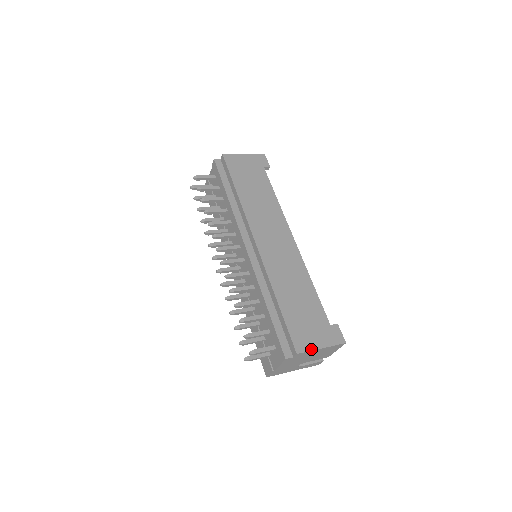
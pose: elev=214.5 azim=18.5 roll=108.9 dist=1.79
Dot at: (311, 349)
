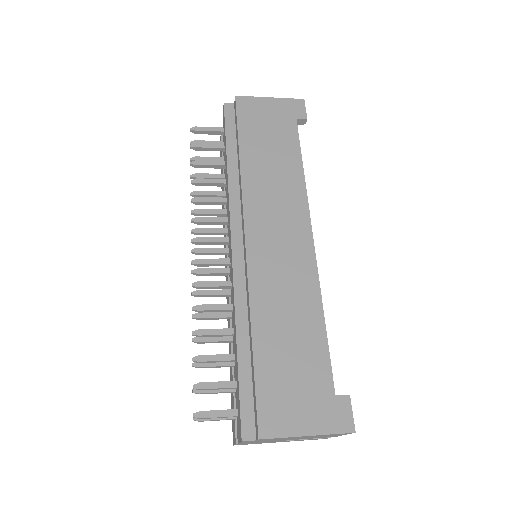
Dot at: (287, 434)
